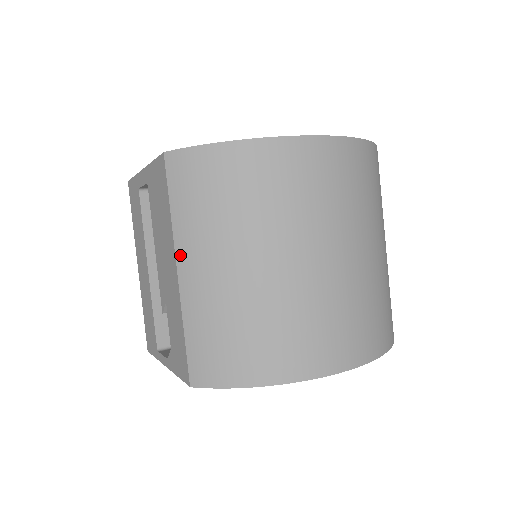
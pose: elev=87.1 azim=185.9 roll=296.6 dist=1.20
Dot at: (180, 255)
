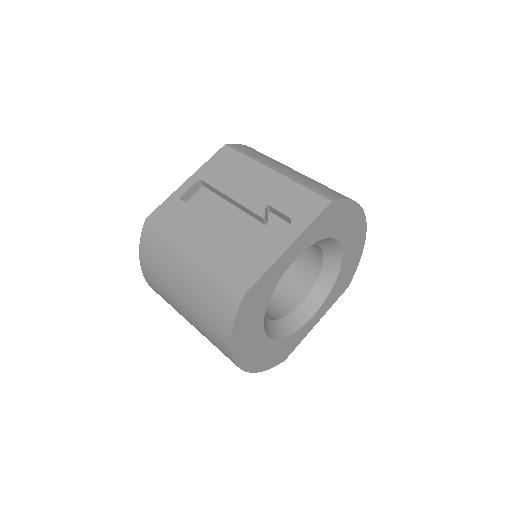
Dot at: (269, 166)
